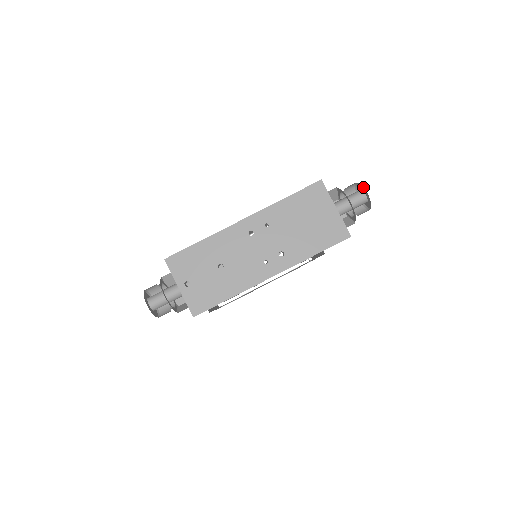
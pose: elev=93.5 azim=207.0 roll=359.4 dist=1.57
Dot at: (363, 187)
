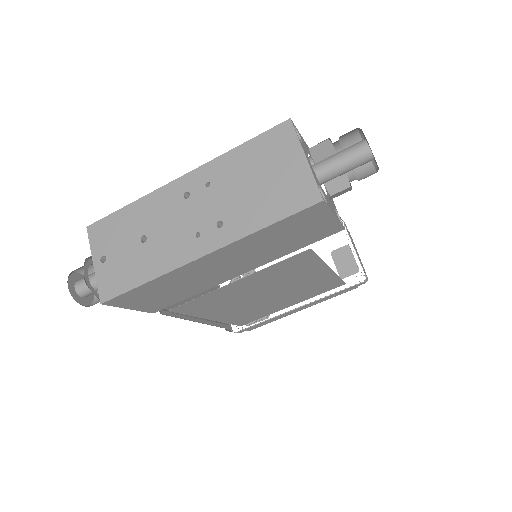
Dot at: (362, 131)
